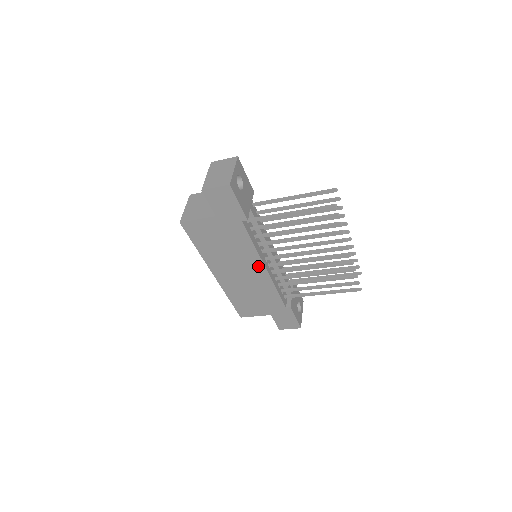
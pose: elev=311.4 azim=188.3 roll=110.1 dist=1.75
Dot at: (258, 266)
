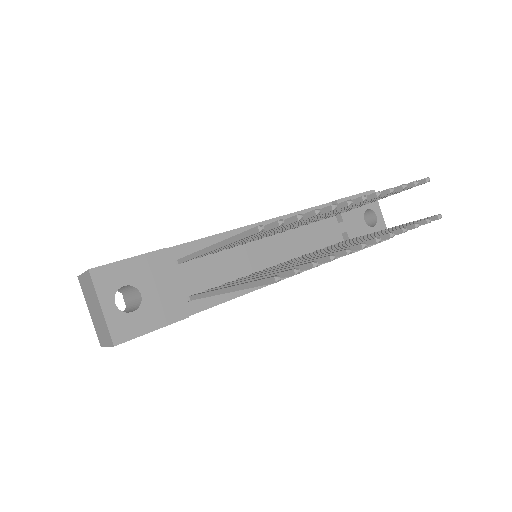
Dot at: occluded
